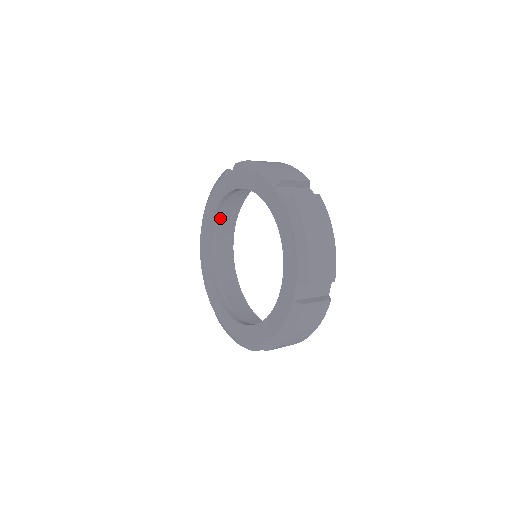
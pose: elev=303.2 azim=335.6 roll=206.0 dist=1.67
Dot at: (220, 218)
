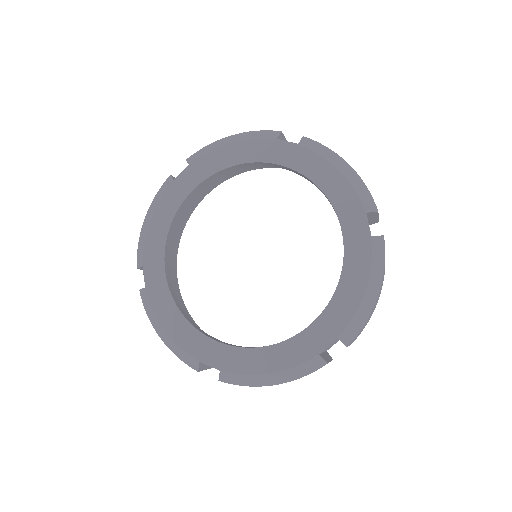
Dot at: occluded
